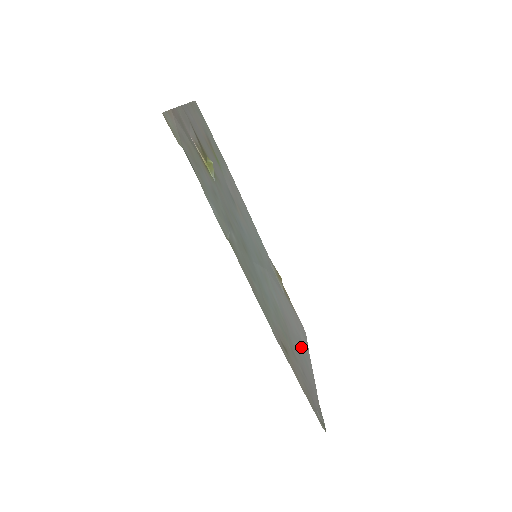
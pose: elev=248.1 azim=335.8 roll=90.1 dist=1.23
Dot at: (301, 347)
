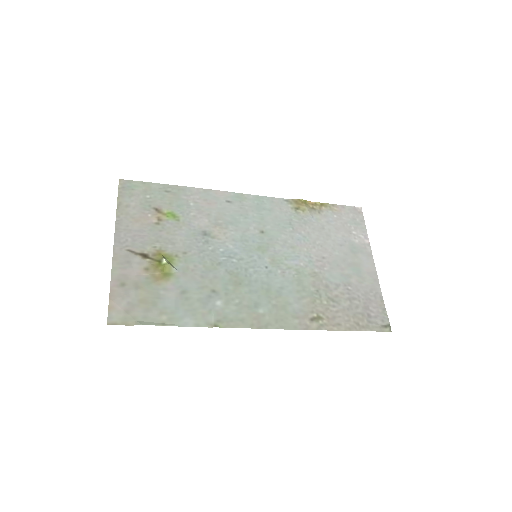
Dot at: (349, 258)
